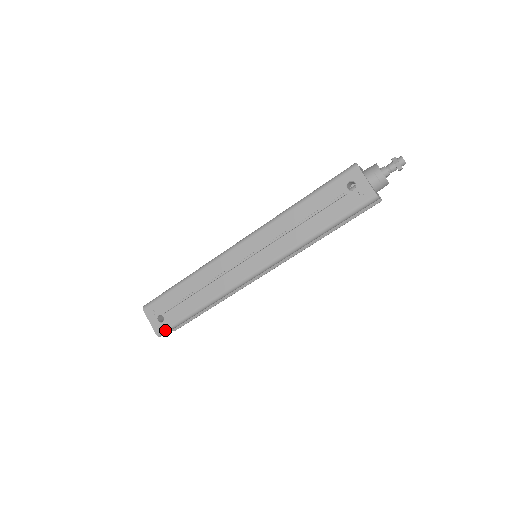
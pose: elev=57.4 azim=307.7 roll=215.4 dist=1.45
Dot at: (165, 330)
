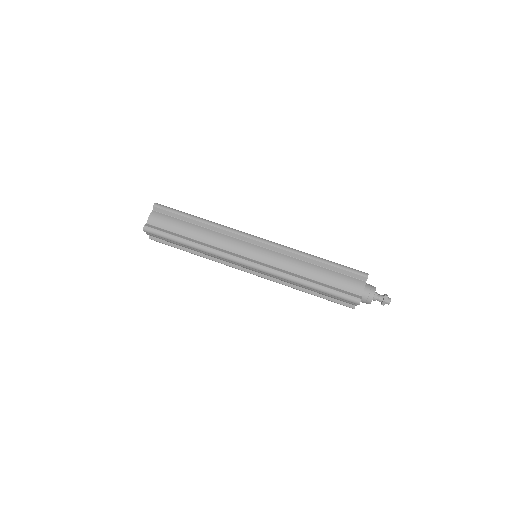
Dot at: (165, 206)
